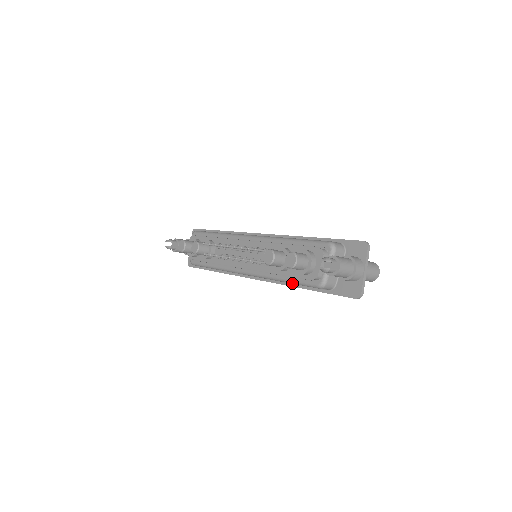
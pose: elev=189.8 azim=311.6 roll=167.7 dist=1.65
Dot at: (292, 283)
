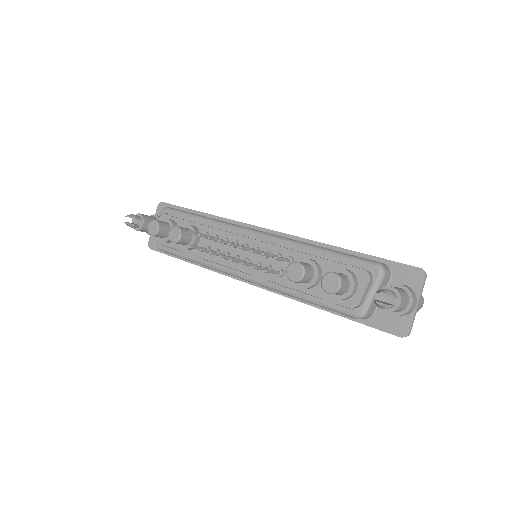
Dot at: (314, 304)
